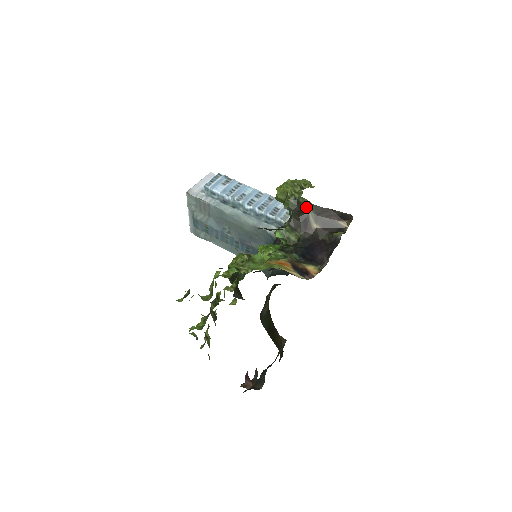
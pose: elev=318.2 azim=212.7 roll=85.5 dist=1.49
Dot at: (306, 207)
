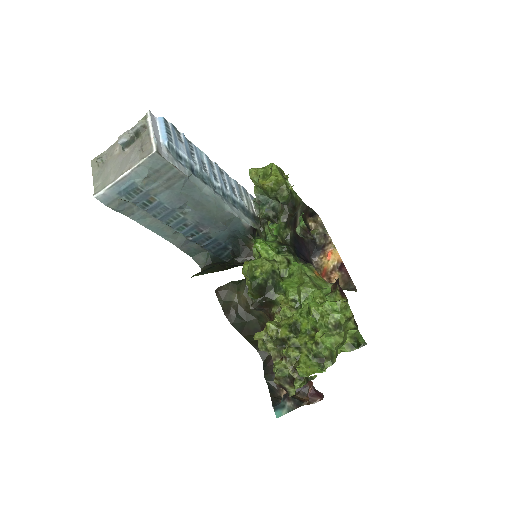
Dot at: (298, 204)
